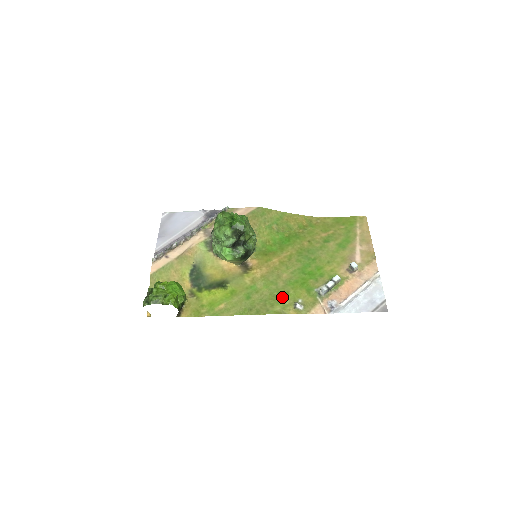
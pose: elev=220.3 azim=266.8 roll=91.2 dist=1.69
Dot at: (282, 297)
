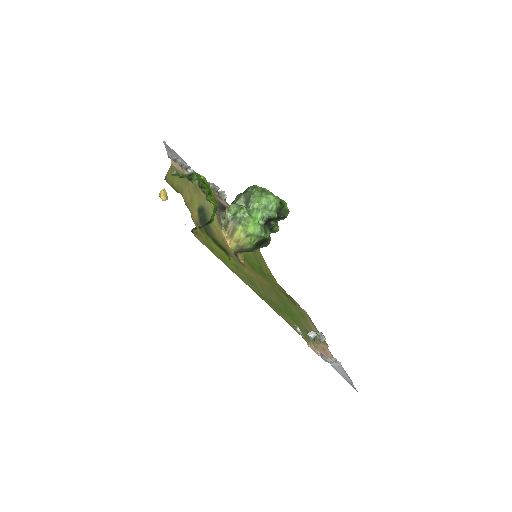
Dot at: (281, 311)
